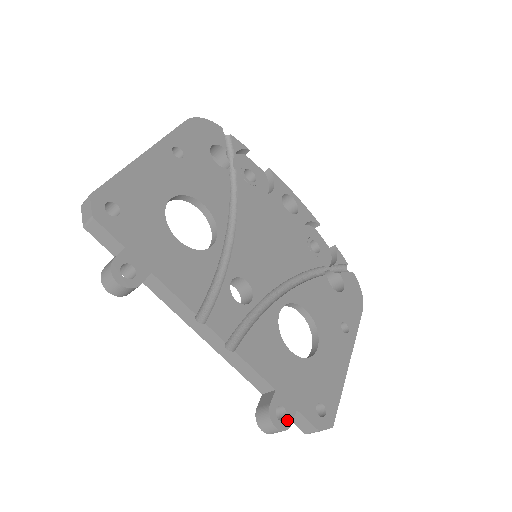
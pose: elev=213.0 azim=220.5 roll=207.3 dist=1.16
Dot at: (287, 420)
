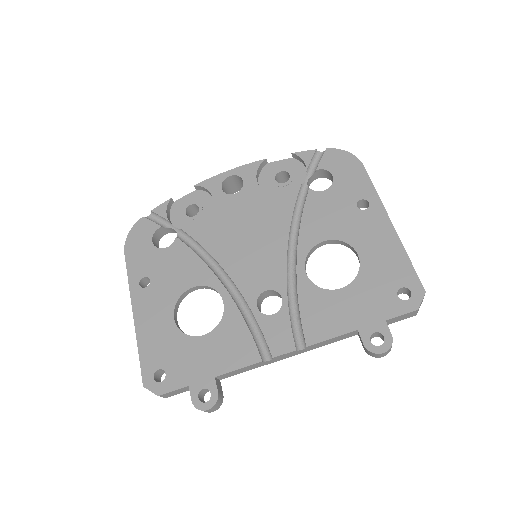
Dot at: (386, 337)
